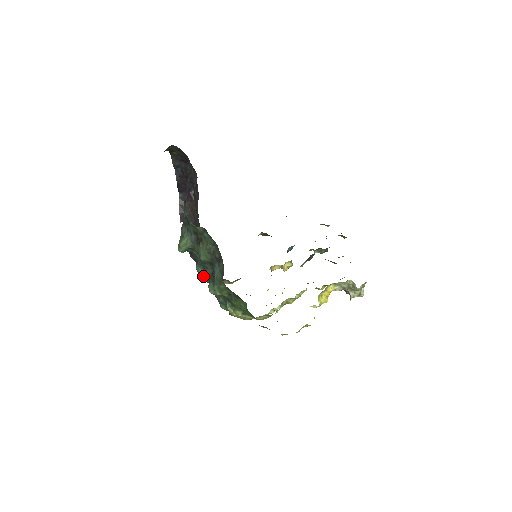
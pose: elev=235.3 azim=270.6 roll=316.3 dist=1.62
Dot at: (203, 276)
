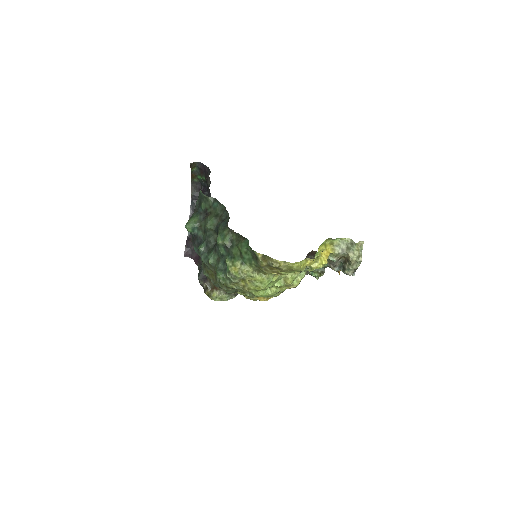
Dot at: (204, 255)
